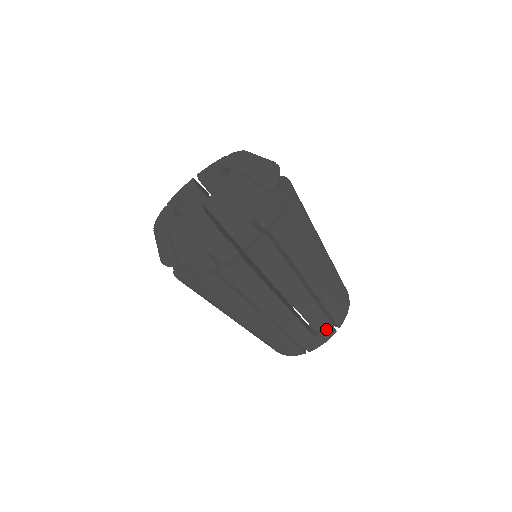
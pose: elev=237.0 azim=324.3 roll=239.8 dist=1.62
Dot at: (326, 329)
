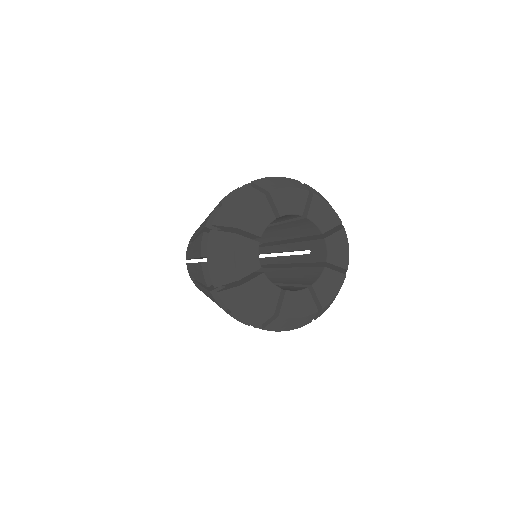
Dot at: occluded
